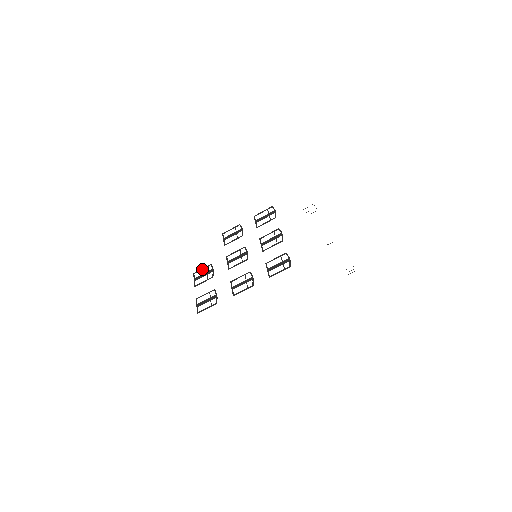
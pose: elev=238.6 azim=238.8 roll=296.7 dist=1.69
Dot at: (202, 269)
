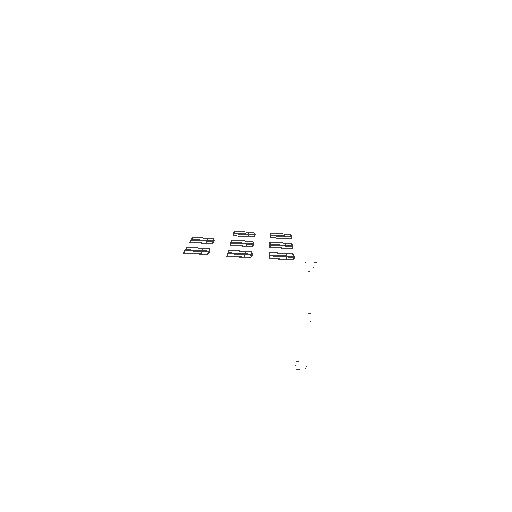
Dot at: (203, 238)
